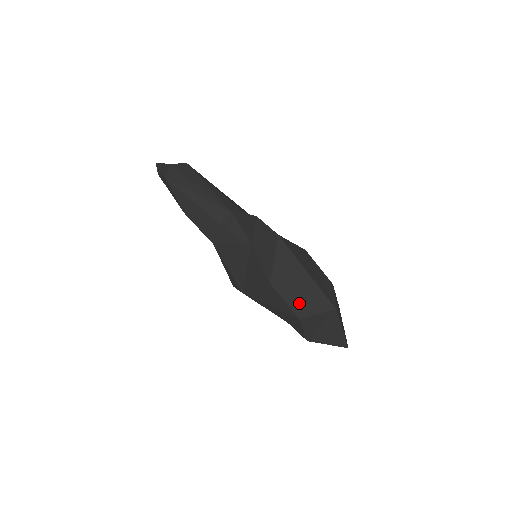
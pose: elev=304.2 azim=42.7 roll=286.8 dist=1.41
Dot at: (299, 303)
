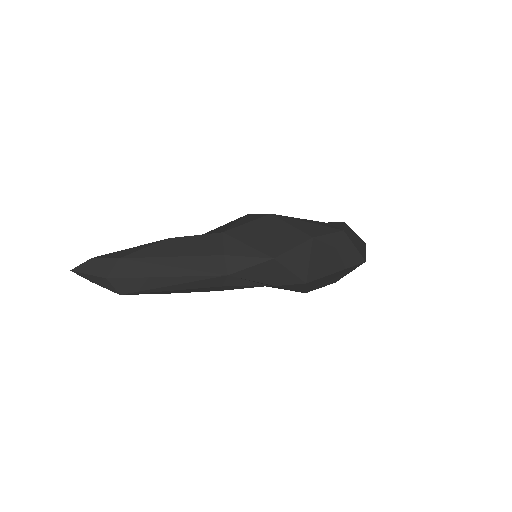
Dot at: (333, 280)
